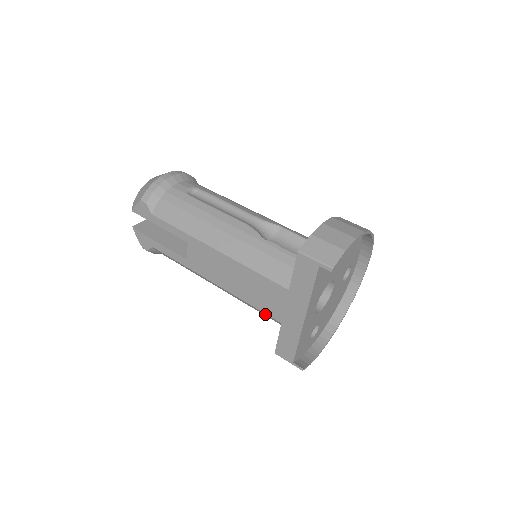
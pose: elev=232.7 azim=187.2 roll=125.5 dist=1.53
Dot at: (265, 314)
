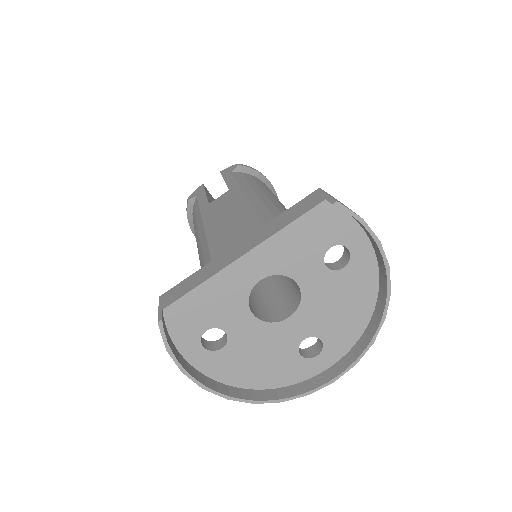
Dot at: (208, 254)
